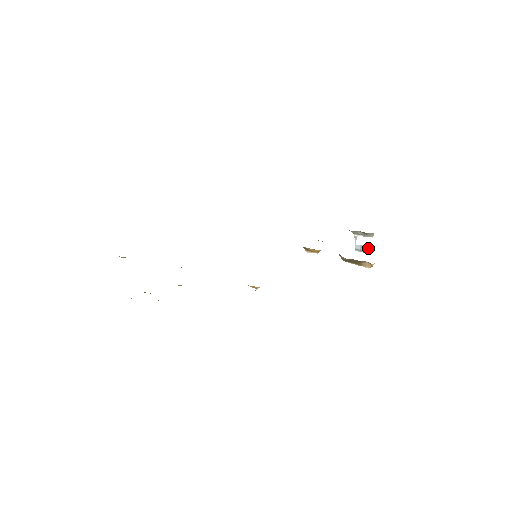
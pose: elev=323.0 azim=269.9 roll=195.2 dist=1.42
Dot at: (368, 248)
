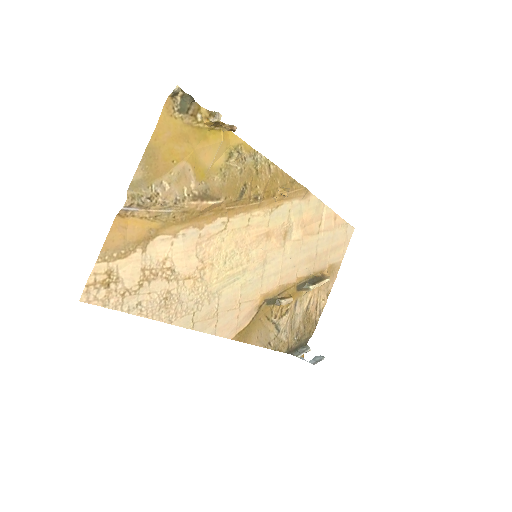
Dot at: (318, 357)
